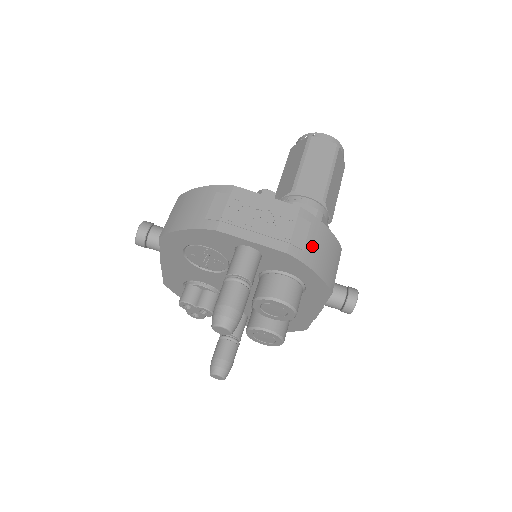
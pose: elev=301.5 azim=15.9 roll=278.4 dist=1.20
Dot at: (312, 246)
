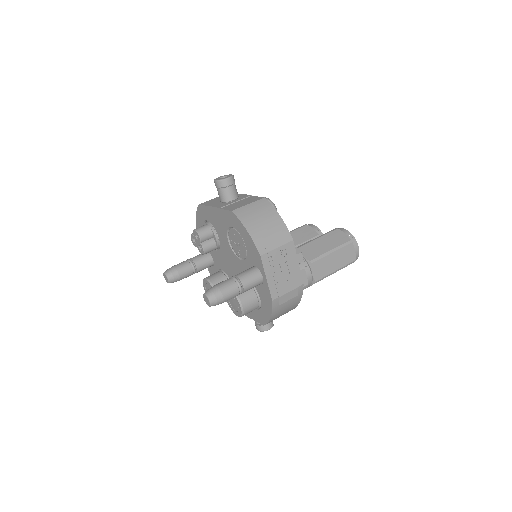
Dot at: (285, 305)
